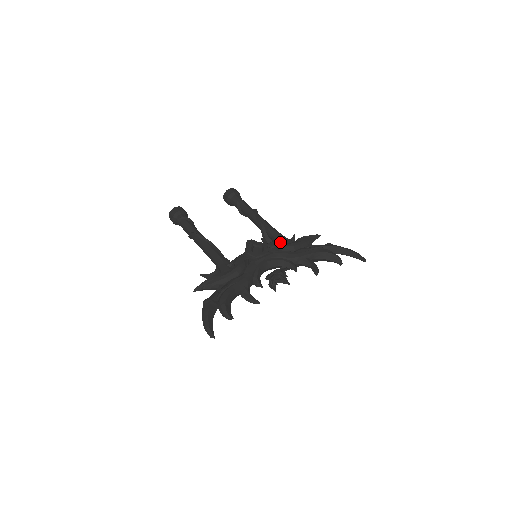
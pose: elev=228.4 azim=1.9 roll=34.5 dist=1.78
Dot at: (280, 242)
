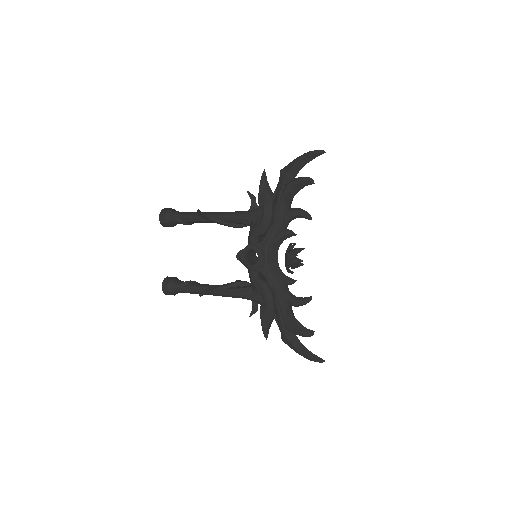
Dot at: (255, 229)
